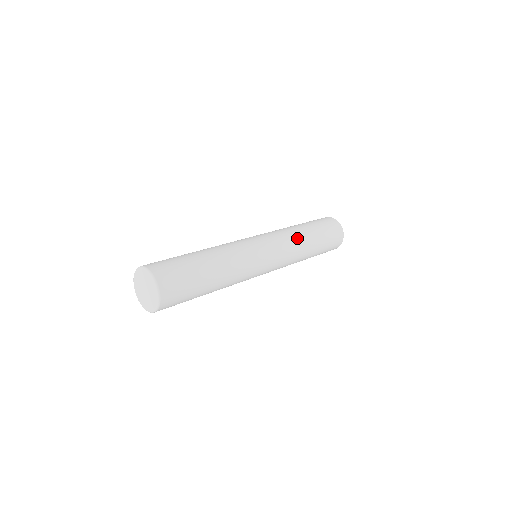
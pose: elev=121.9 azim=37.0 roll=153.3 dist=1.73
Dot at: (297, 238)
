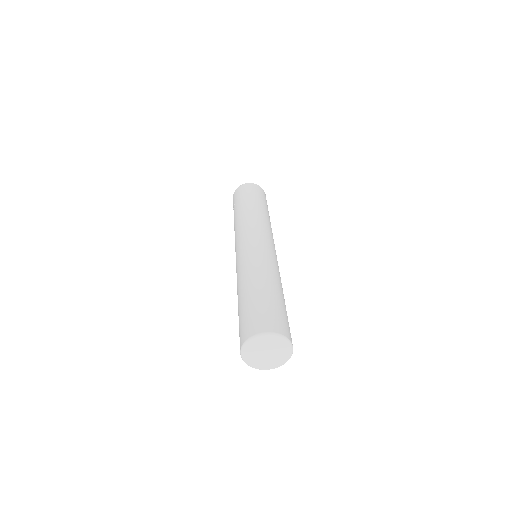
Dot at: (259, 216)
